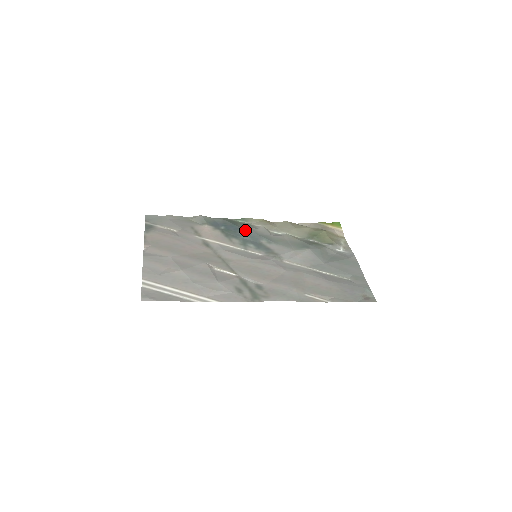
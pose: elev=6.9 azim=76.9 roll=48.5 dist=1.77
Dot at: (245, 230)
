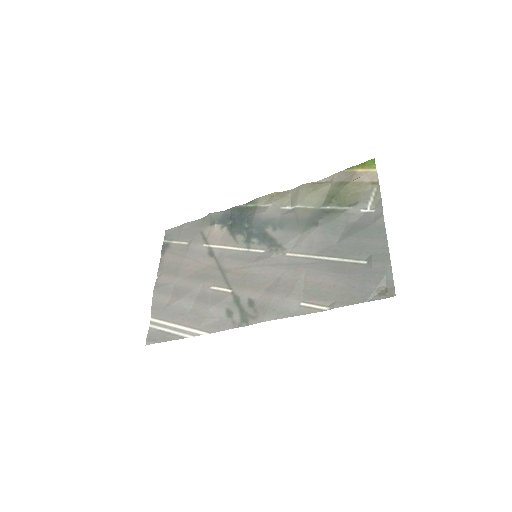
Dot at: (250, 220)
